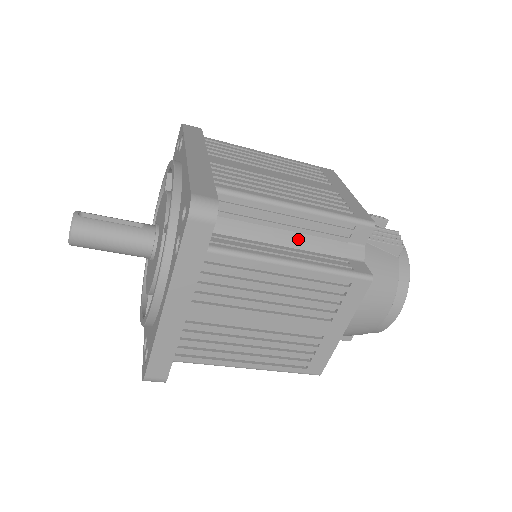
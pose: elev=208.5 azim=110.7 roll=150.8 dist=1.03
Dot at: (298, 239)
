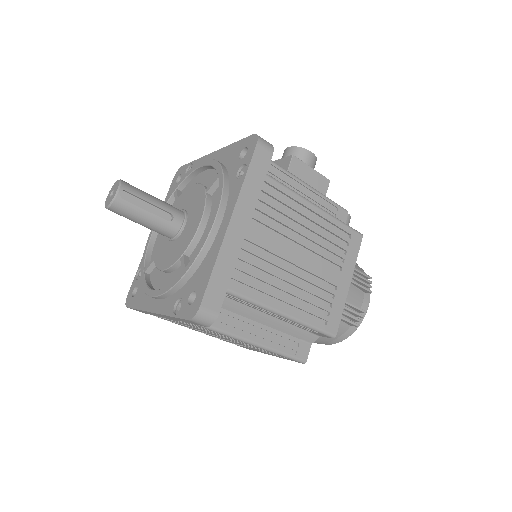
Dot at: (273, 321)
